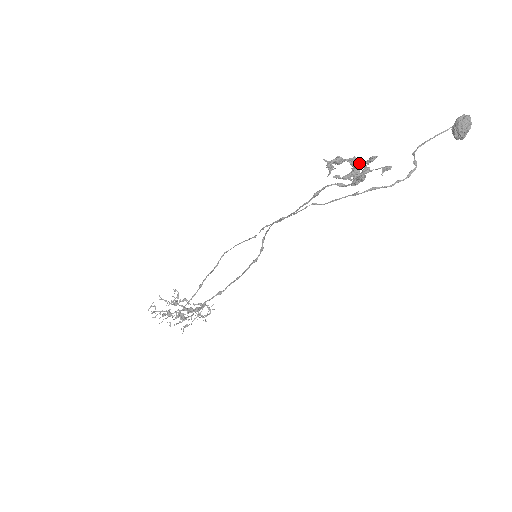
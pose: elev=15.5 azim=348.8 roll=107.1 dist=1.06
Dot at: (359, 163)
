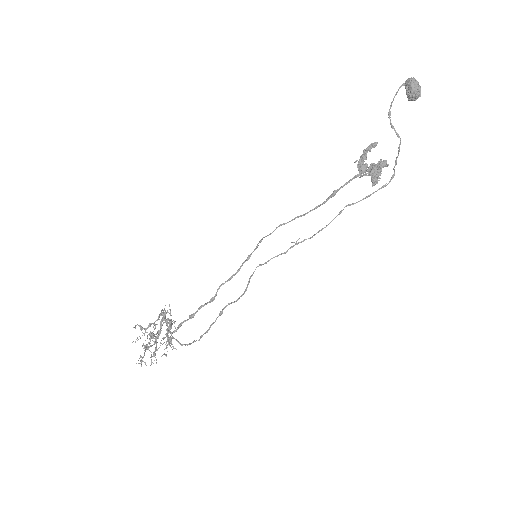
Dot at: occluded
